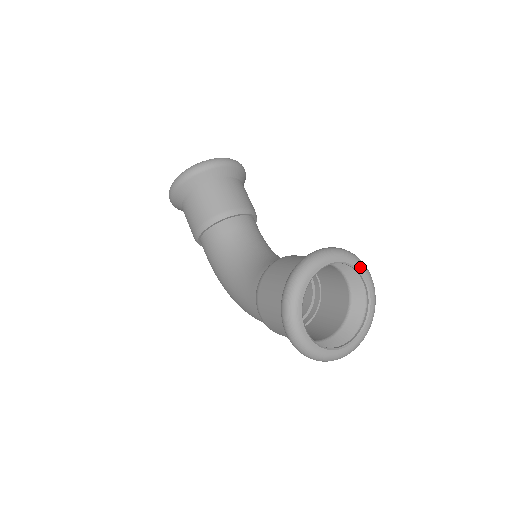
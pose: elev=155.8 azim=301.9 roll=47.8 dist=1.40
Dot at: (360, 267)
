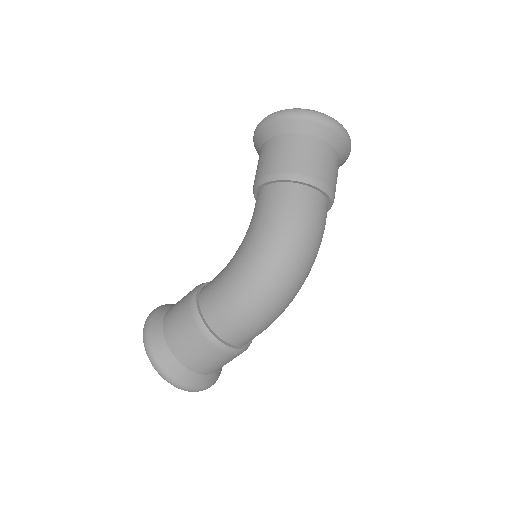
Dot at: occluded
